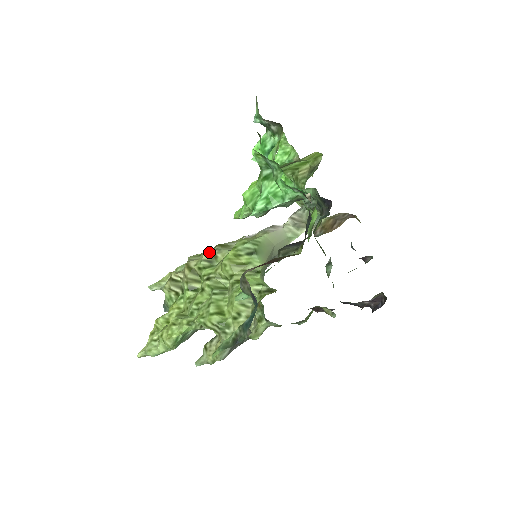
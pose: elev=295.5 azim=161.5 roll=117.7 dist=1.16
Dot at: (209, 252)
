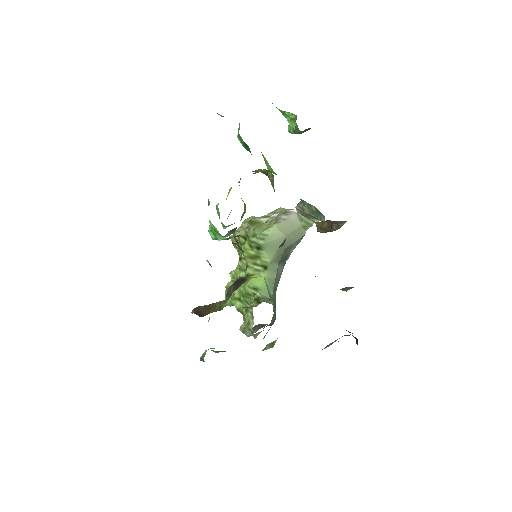
Dot at: (243, 229)
